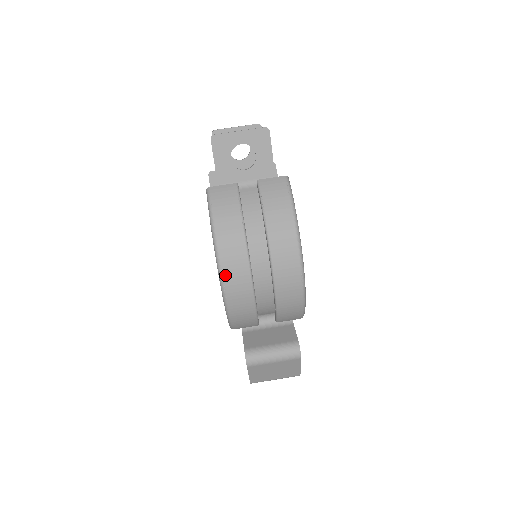
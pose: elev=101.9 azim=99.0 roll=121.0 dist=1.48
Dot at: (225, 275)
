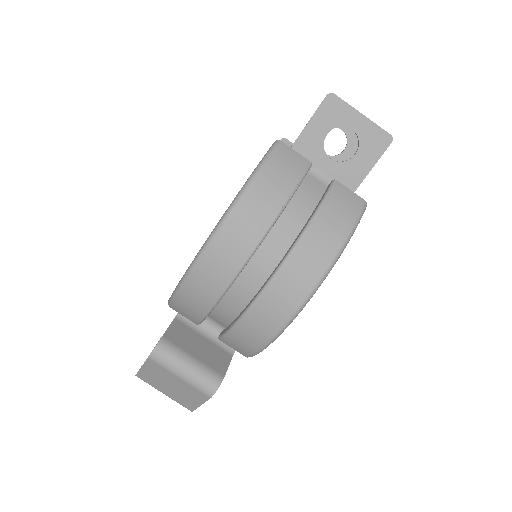
Dot at: (216, 243)
